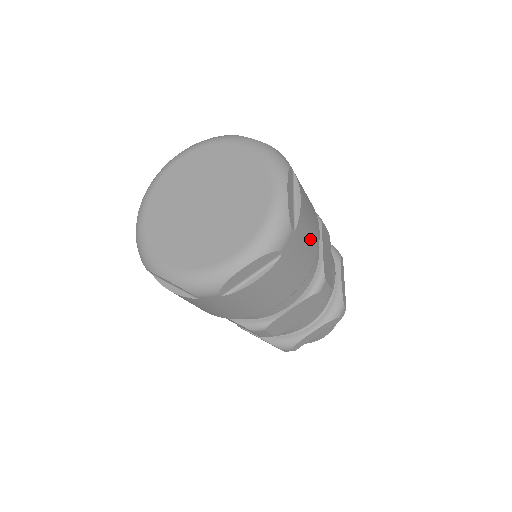
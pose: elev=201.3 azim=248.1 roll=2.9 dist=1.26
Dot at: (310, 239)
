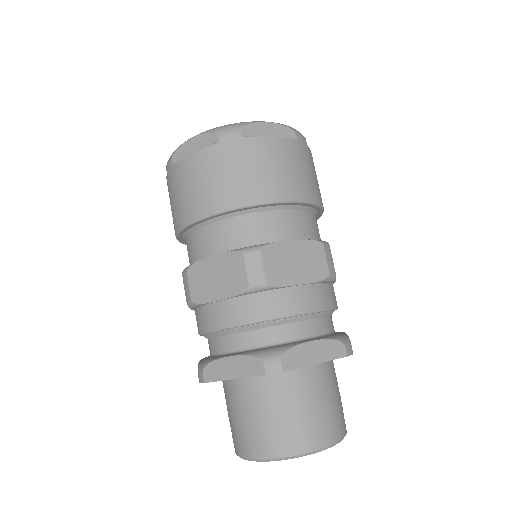
Dot at: (317, 183)
